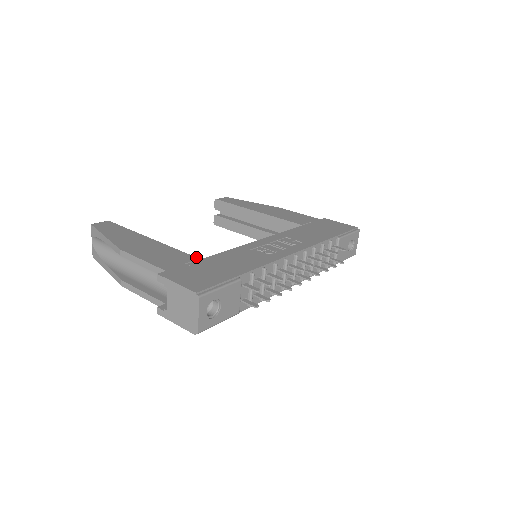
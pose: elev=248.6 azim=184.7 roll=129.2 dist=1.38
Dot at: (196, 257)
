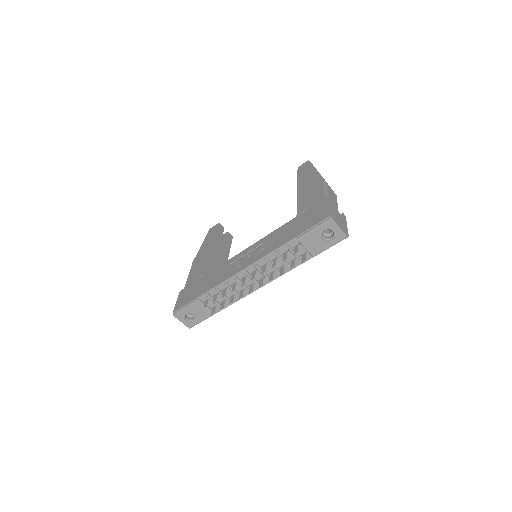
Dot at: (204, 273)
